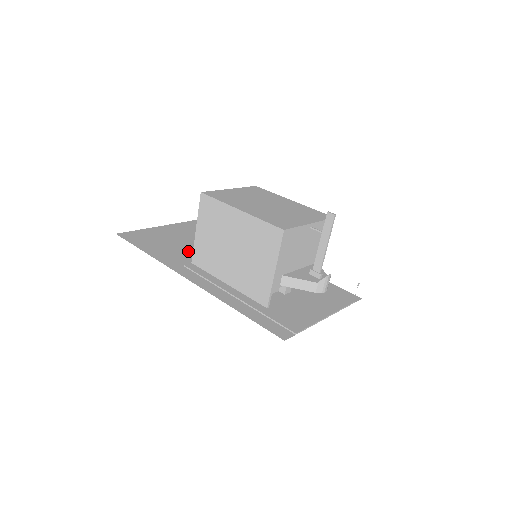
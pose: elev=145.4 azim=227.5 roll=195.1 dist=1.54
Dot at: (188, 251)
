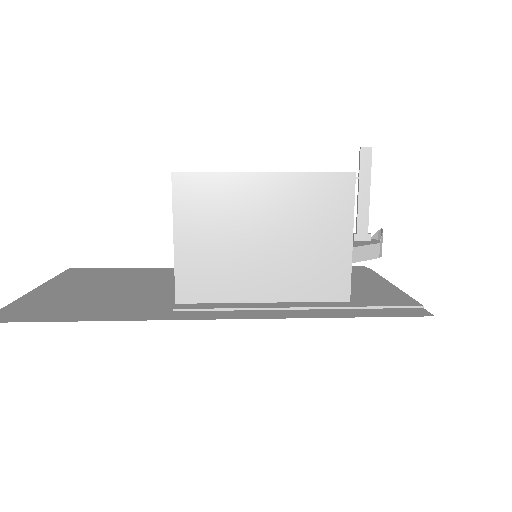
Dot at: (136, 297)
